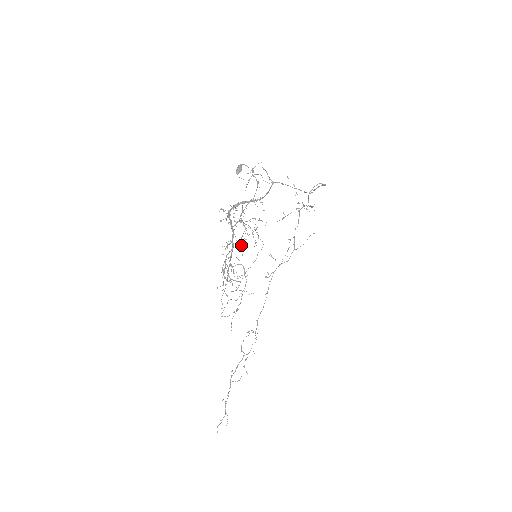
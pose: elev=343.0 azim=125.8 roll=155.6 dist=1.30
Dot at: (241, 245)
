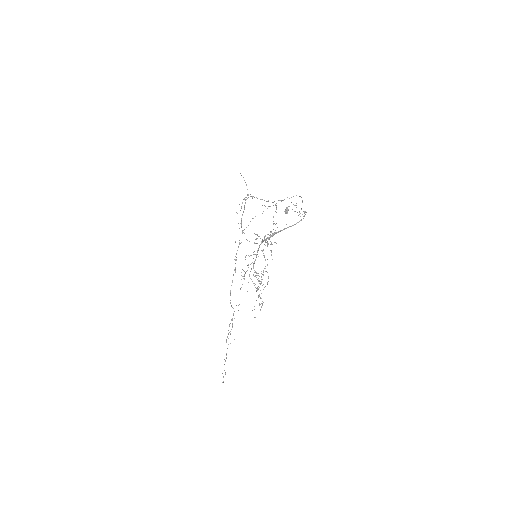
Dot at: (264, 257)
